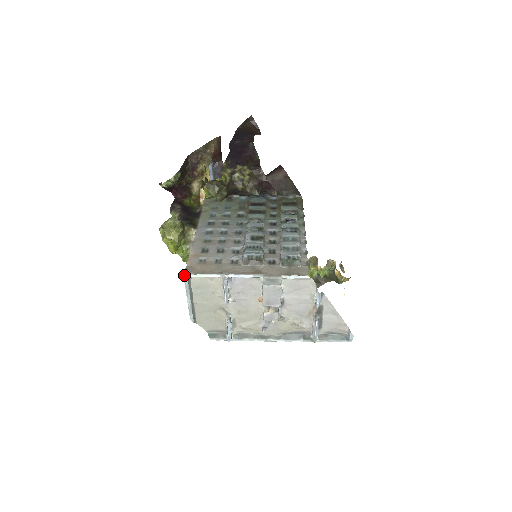
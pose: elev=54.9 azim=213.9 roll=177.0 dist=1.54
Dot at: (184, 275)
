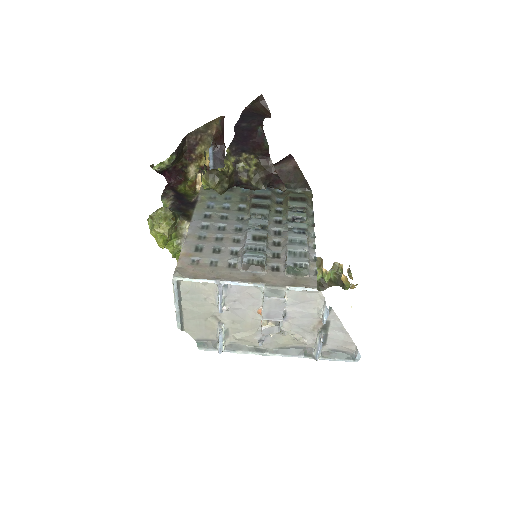
Dot at: (173, 278)
